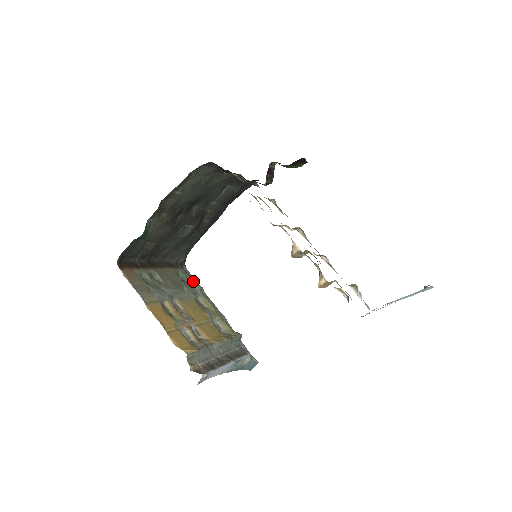
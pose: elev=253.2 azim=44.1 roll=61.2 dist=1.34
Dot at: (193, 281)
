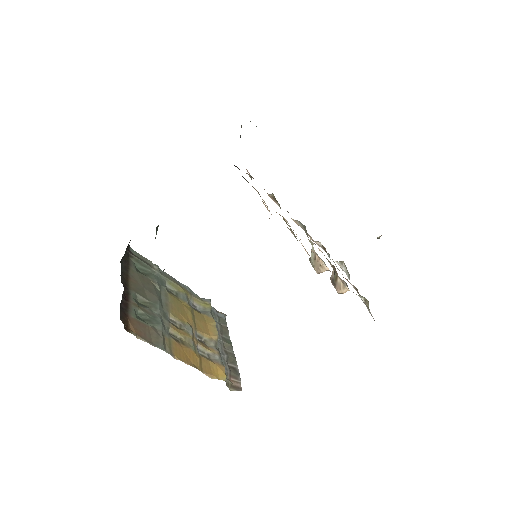
Dot at: (149, 264)
